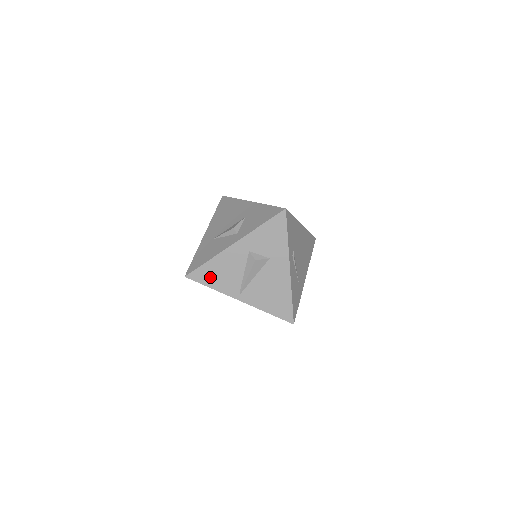
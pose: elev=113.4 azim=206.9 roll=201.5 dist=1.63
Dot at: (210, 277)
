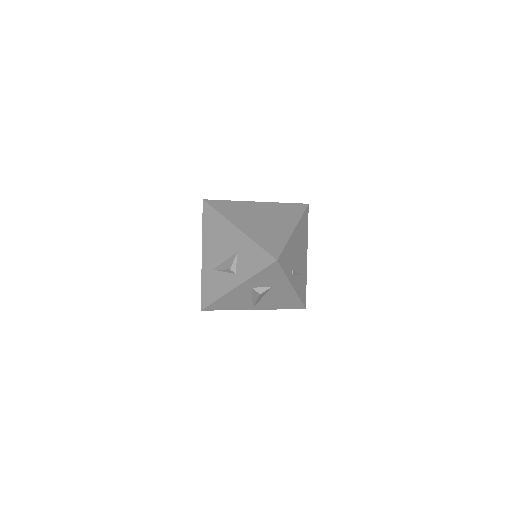
Dot at: (223, 306)
